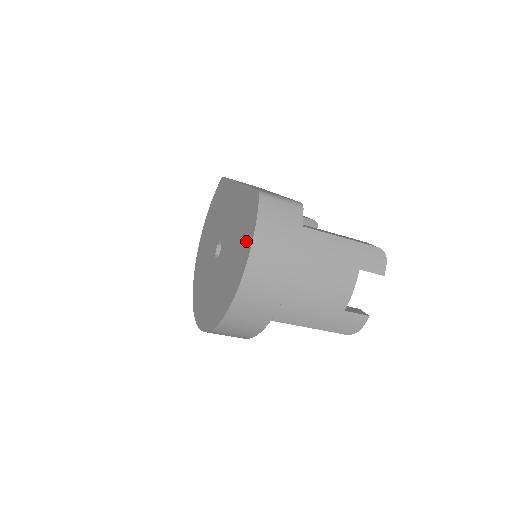
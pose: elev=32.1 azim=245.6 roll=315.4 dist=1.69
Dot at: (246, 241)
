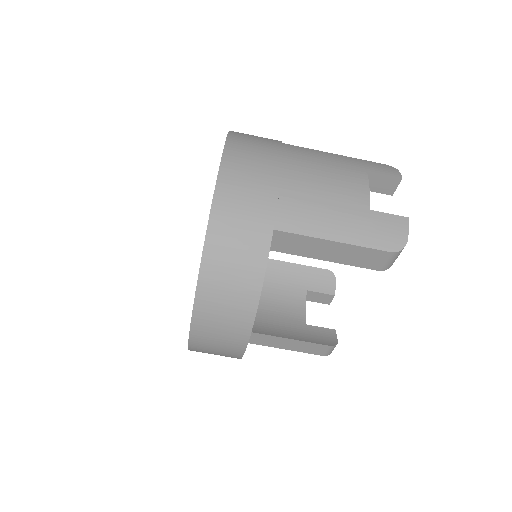
Dot at: occluded
